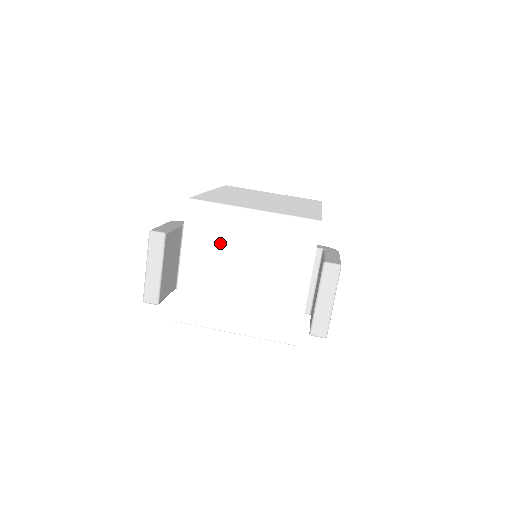
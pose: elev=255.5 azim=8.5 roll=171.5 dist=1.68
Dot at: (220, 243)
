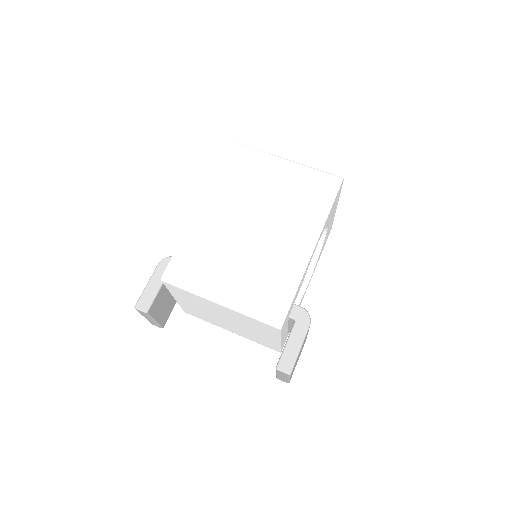
Dot at: (200, 304)
